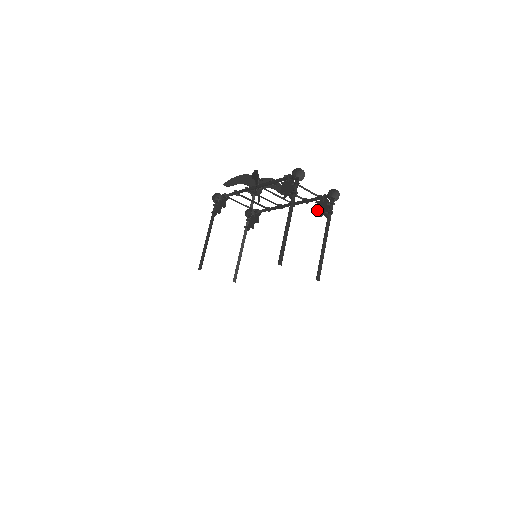
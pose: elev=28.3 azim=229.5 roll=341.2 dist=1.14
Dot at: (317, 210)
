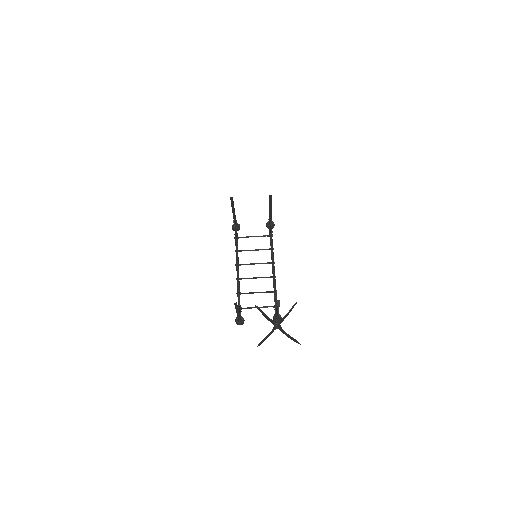
Dot at: occluded
